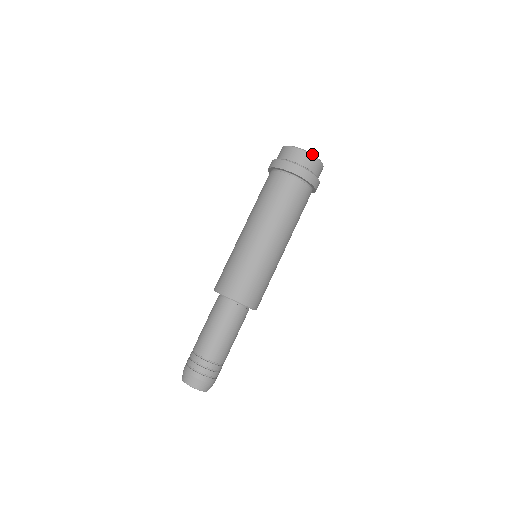
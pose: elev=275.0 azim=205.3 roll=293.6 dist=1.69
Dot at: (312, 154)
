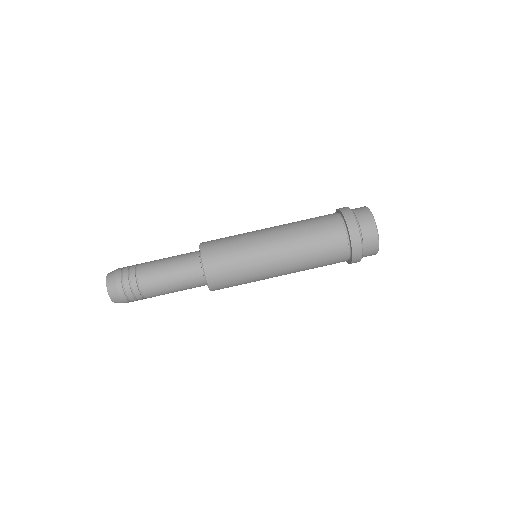
Dot at: occluded
